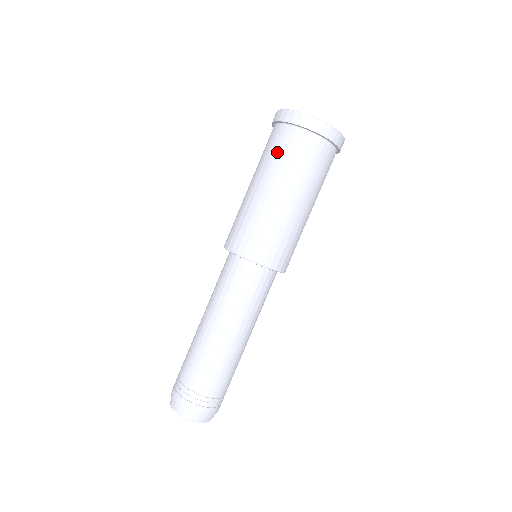
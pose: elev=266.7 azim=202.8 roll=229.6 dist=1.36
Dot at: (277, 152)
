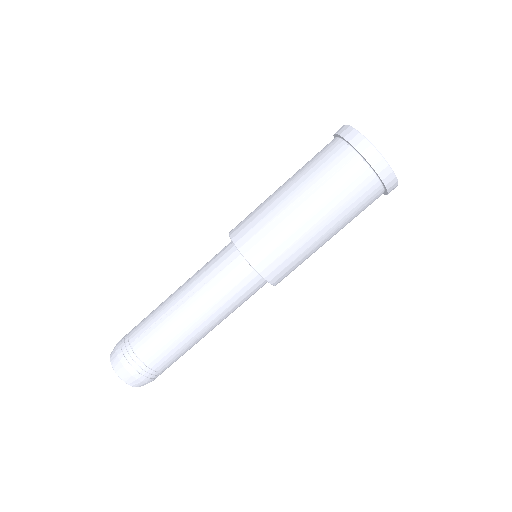
Dot at: (338, 181)
